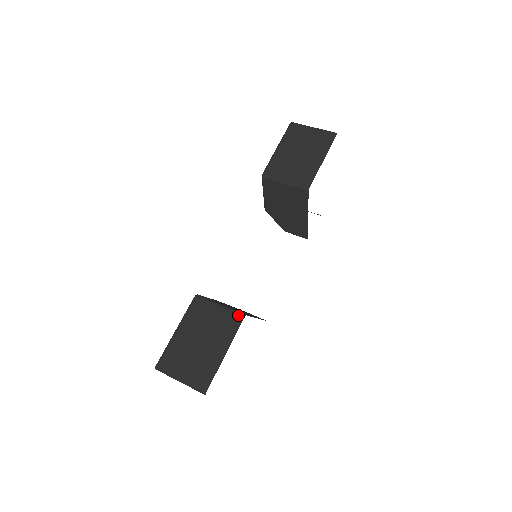
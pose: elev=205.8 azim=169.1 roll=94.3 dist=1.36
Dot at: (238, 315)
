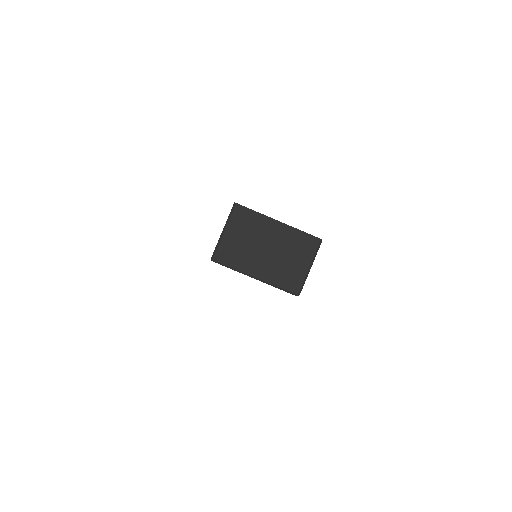
Dot at: occluded
